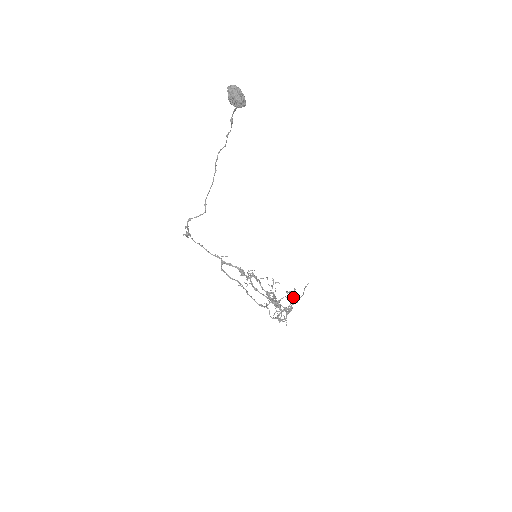
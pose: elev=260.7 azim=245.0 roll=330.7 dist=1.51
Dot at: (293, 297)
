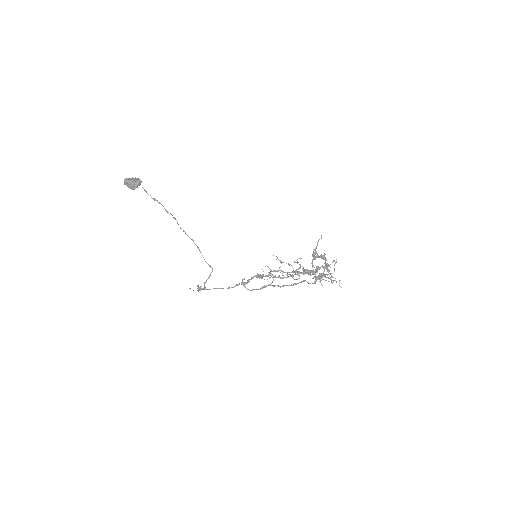
Dot at: (321, 257)
